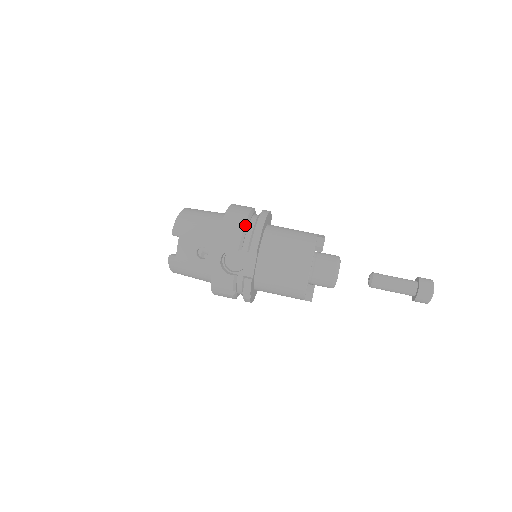
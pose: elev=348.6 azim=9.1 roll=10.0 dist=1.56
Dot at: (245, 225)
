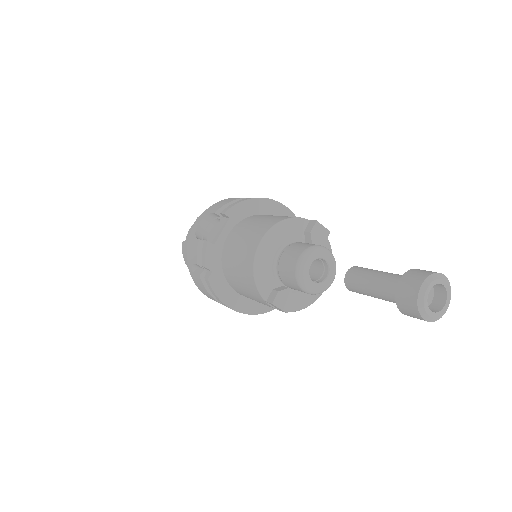
Dot at: (241, 199)
